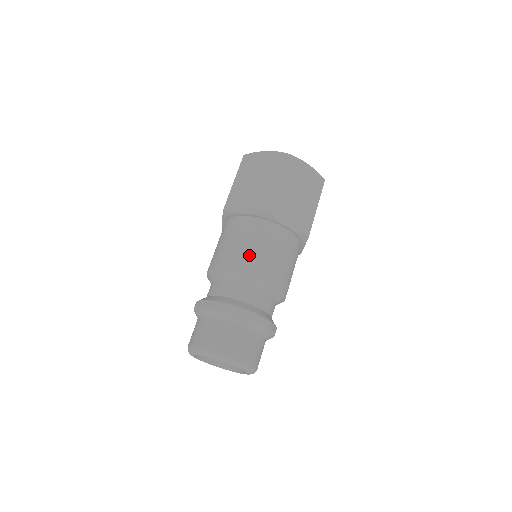
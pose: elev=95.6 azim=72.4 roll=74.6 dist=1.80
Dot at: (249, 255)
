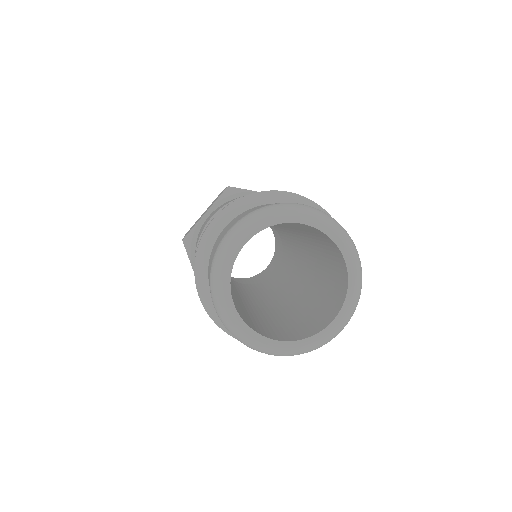
Dot at: occluded
